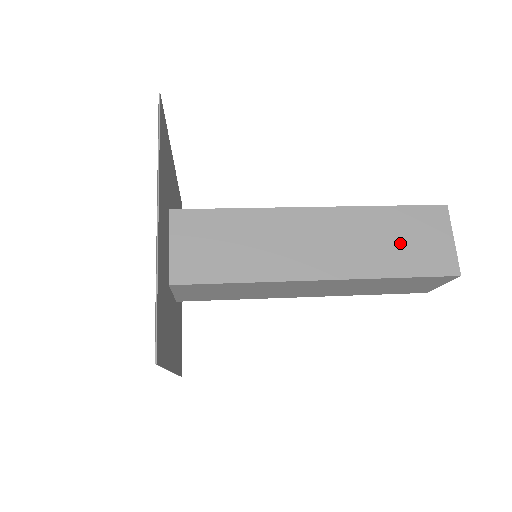
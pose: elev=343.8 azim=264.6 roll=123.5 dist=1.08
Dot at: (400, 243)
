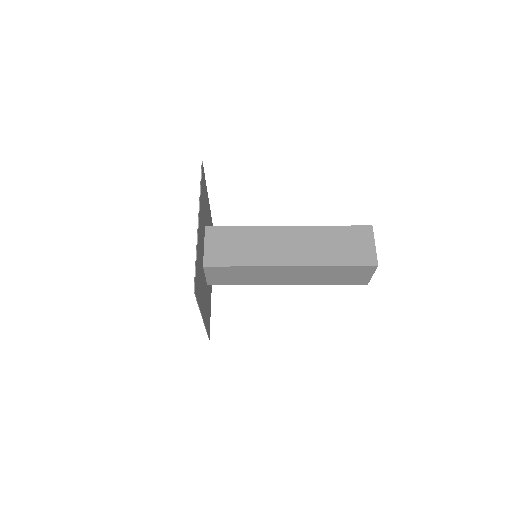
Dot at: (339, 276)
